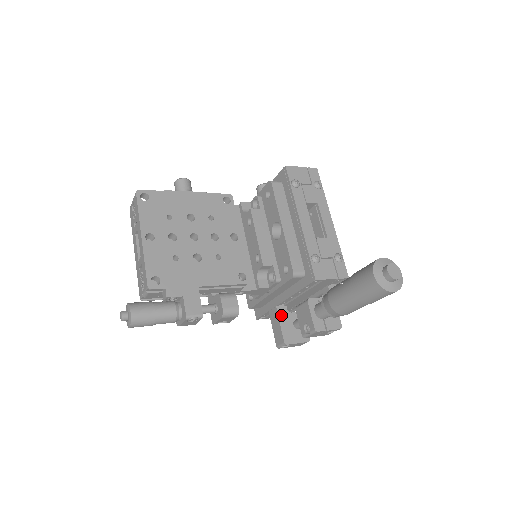
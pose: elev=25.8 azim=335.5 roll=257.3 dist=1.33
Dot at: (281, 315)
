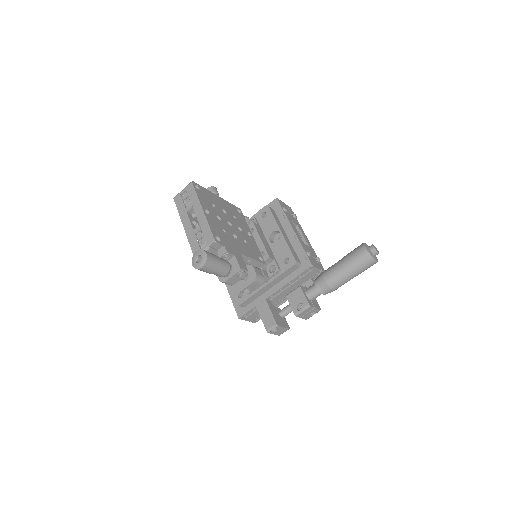
Dot at: (270, 306)
